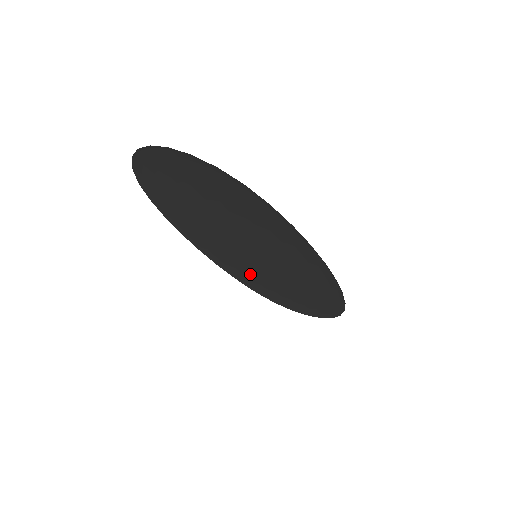
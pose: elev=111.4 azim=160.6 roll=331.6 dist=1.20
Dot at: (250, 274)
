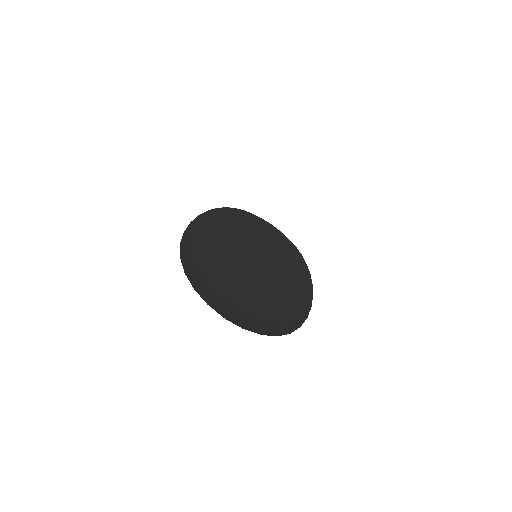
Dot at: occluded
